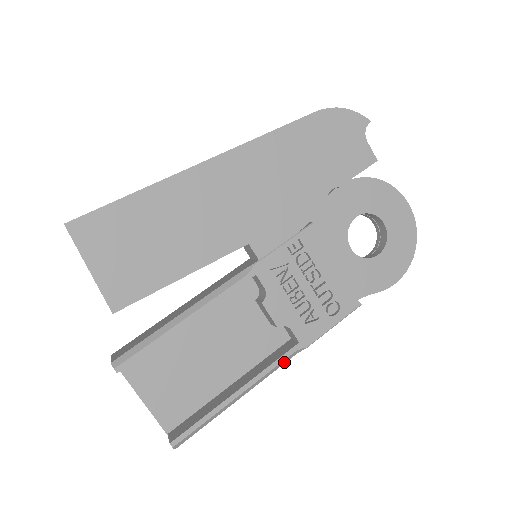
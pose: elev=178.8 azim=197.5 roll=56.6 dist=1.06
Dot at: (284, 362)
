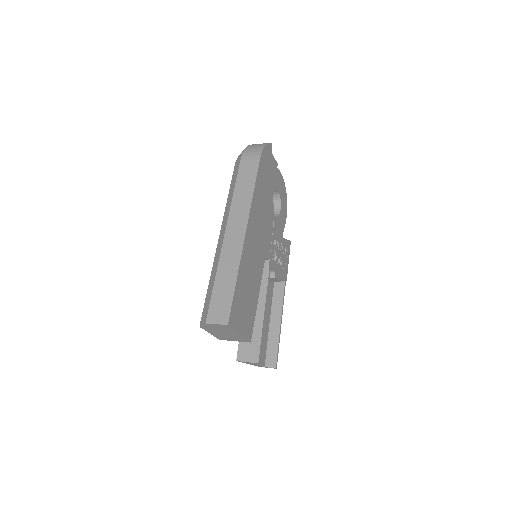
Dot at: occluded
